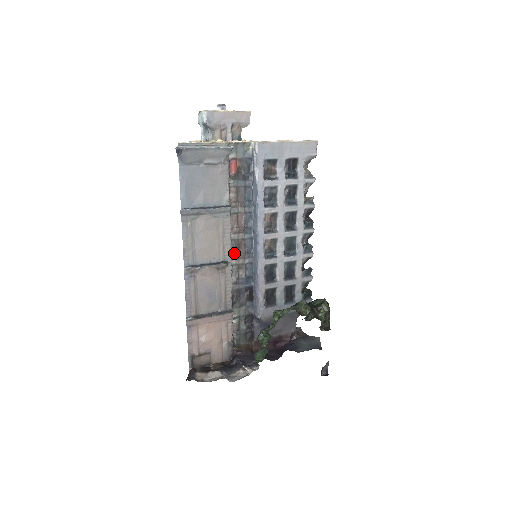
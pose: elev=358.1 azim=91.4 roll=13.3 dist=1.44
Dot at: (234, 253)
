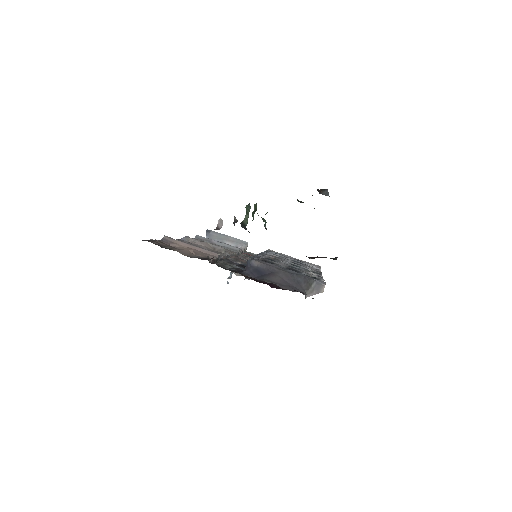
Dot at: (234, 256)
